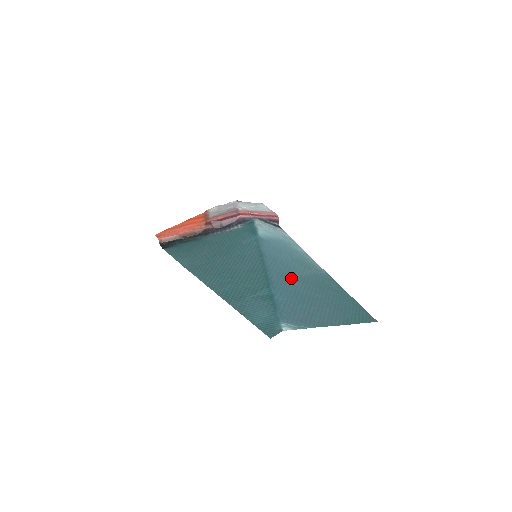
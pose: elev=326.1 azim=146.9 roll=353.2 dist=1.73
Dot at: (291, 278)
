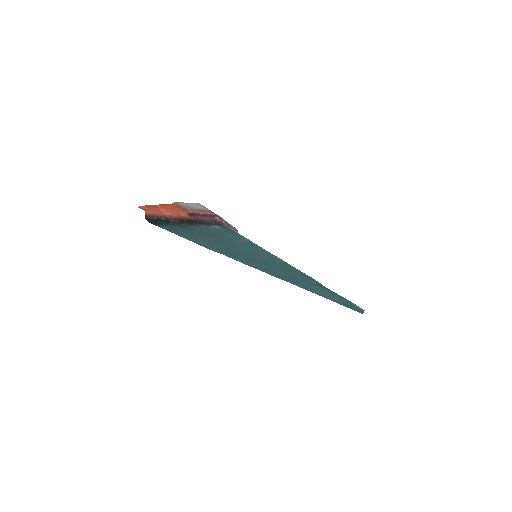
Dot at: occluded
